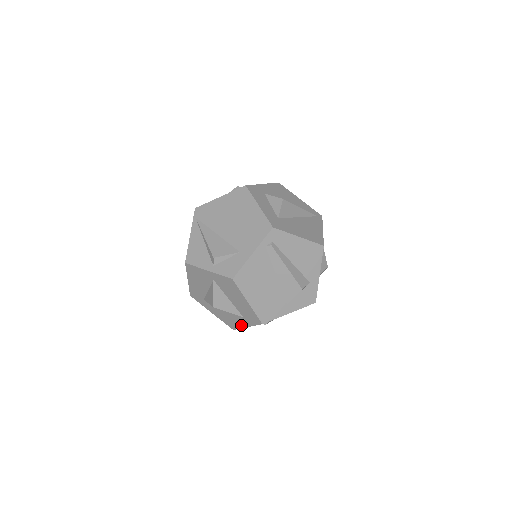
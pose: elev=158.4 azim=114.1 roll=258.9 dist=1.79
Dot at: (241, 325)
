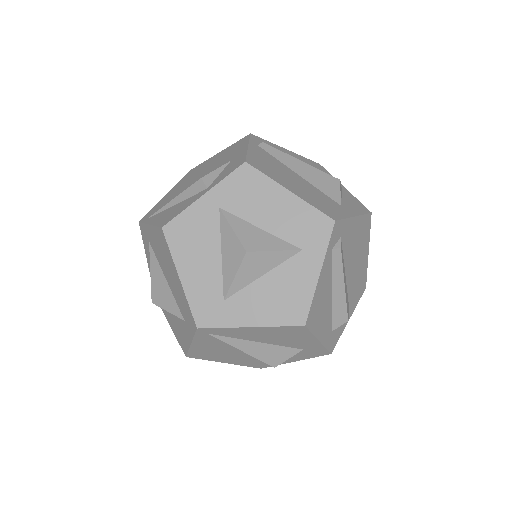
Dot at: (309, 283)
